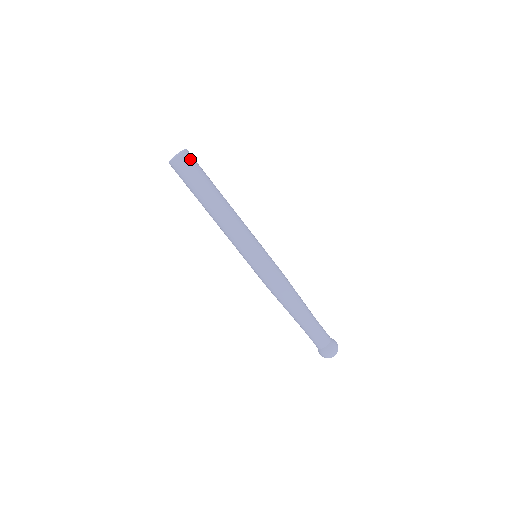
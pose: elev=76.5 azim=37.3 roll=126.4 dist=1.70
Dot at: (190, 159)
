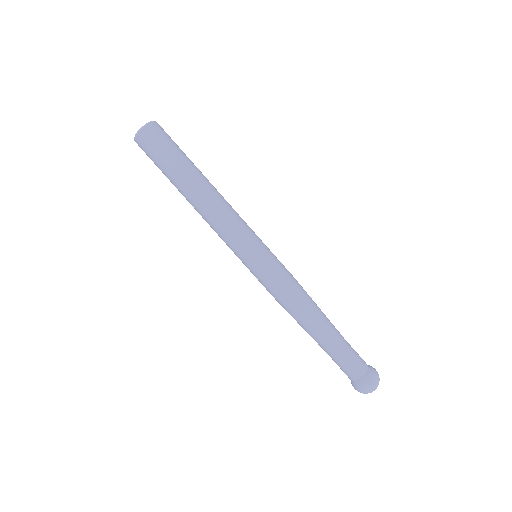
Dot at: (159, 132)
